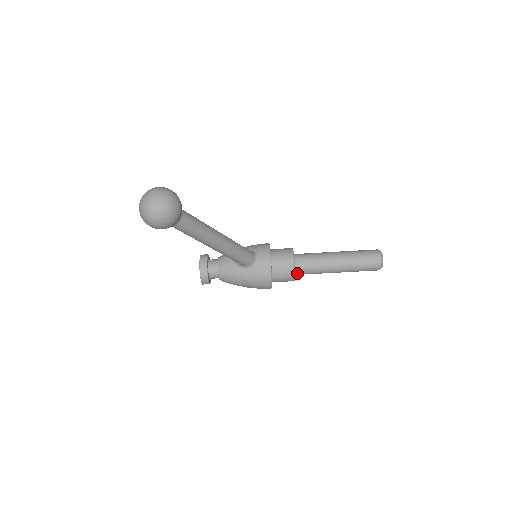
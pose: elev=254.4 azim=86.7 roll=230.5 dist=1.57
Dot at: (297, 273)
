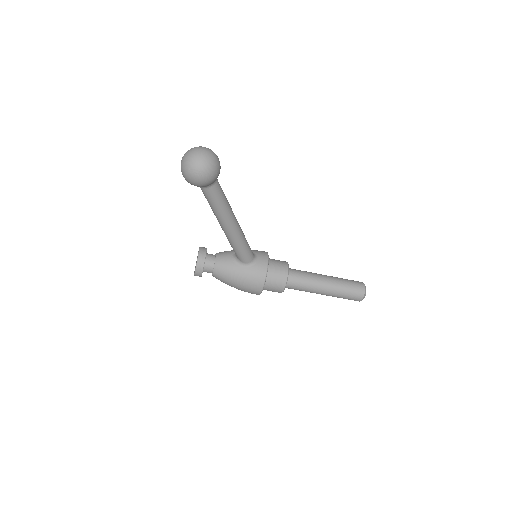
Dot at: (287, 285)
